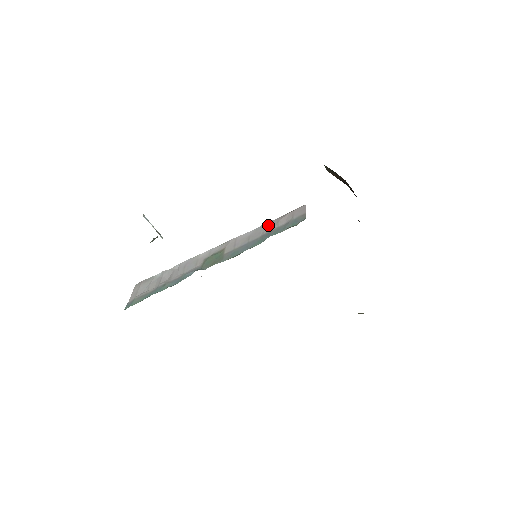
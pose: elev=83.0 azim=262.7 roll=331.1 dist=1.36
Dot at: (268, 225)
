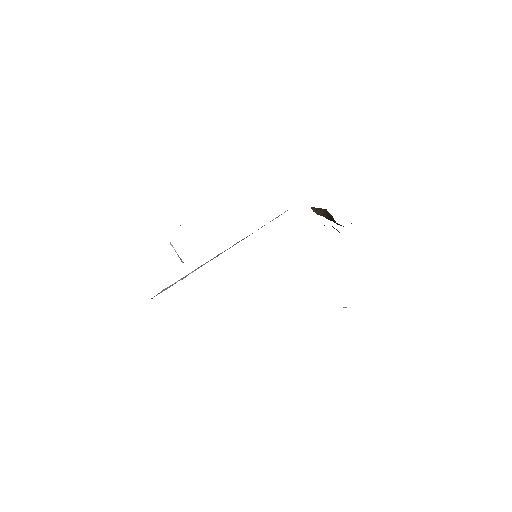
Dot at: occluded
